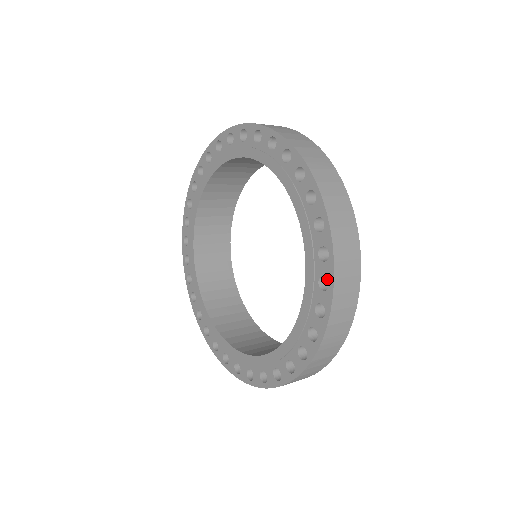
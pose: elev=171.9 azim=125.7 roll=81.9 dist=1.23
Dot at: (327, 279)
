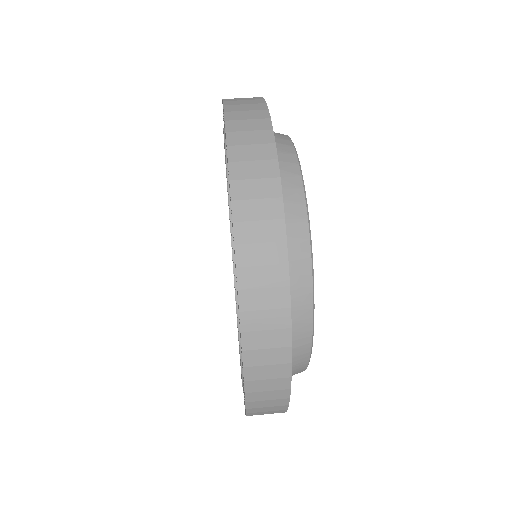
Dot at: occluded
